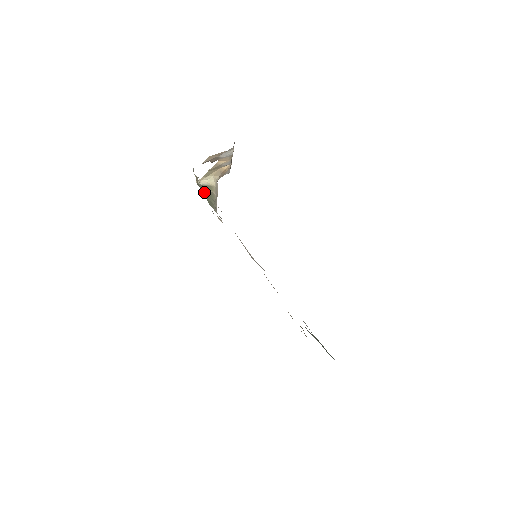
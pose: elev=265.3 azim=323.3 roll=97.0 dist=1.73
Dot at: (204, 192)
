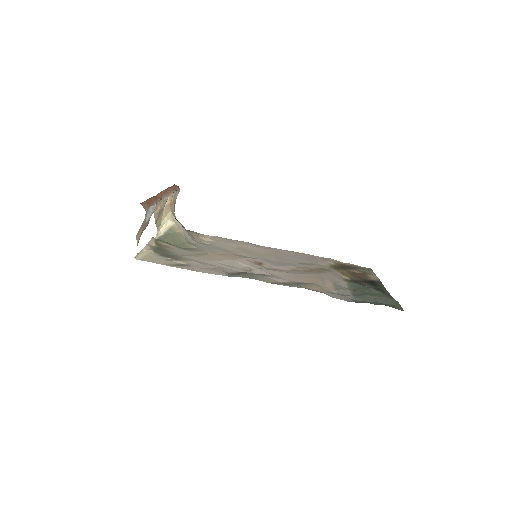
Dot at: (169, 241)
